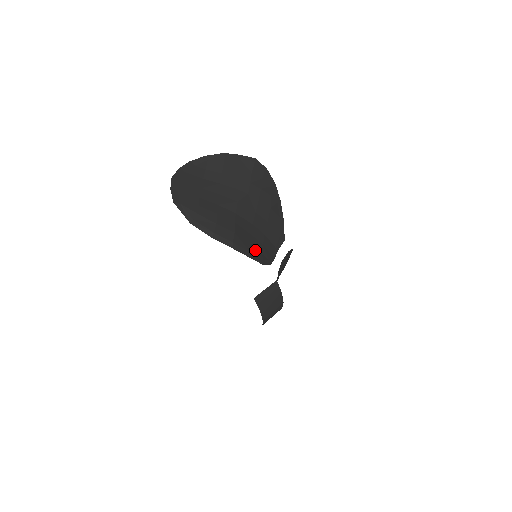
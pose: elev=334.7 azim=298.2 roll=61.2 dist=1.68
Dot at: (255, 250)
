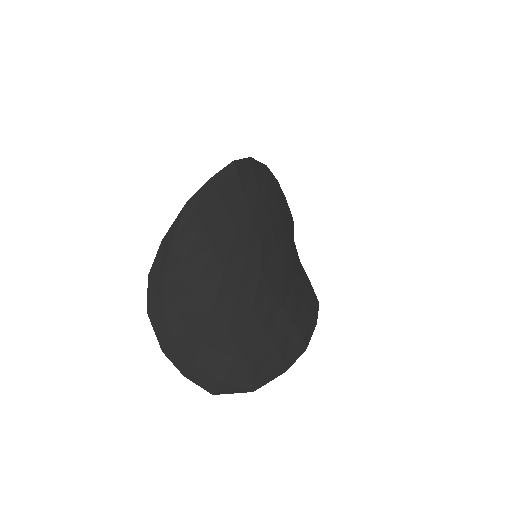
Dot at: (307, 300)
